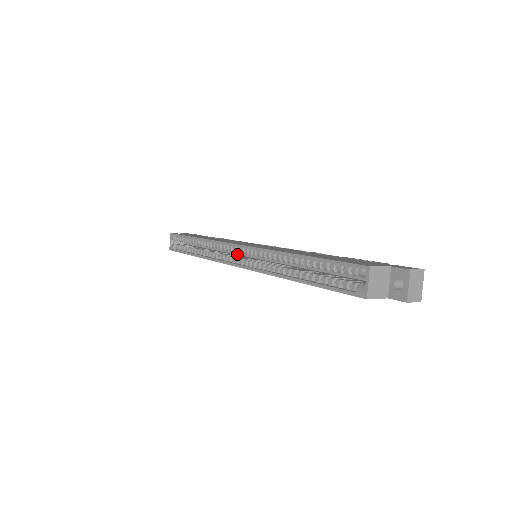
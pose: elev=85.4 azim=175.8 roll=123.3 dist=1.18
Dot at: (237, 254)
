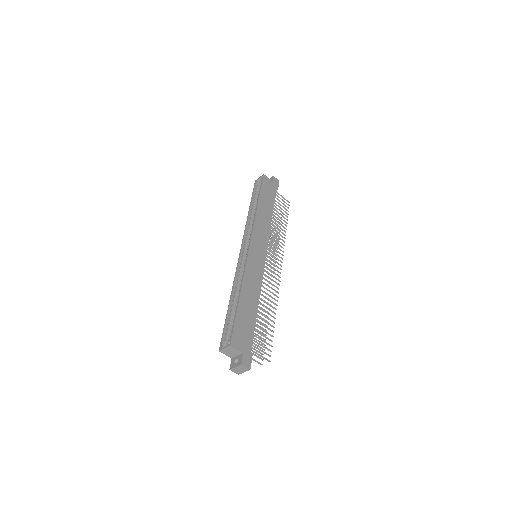
Dot at: occluded
